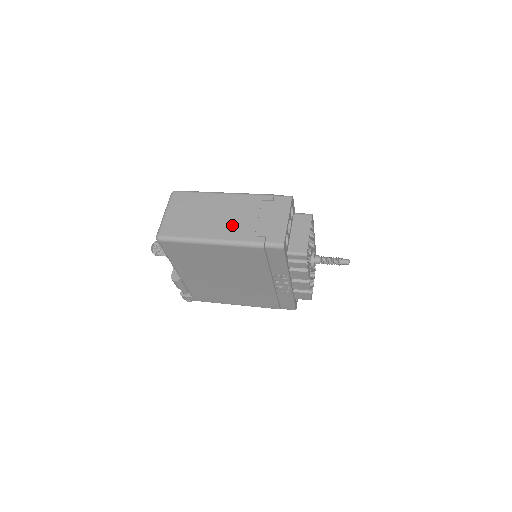
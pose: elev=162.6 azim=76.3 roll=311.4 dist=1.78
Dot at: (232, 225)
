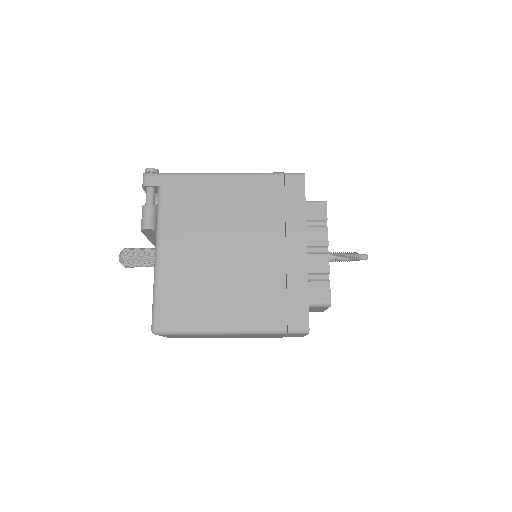
Dot at: occluded
